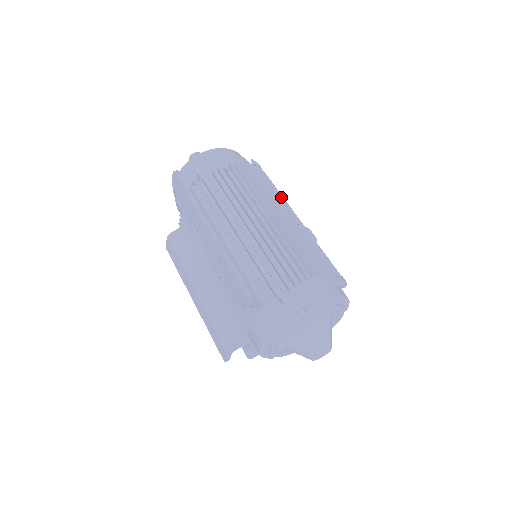
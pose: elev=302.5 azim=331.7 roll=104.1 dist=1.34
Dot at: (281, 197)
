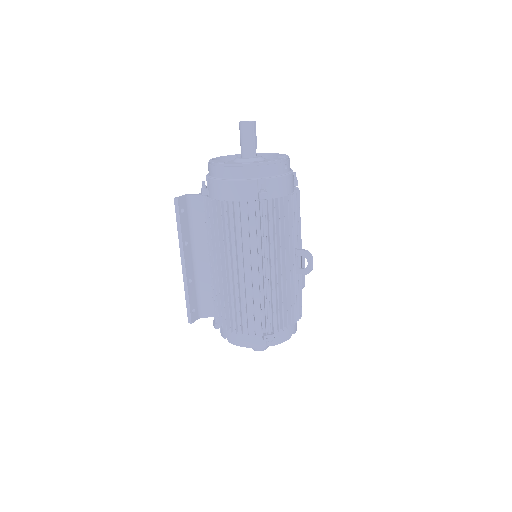
Dot at: (257, 250)
